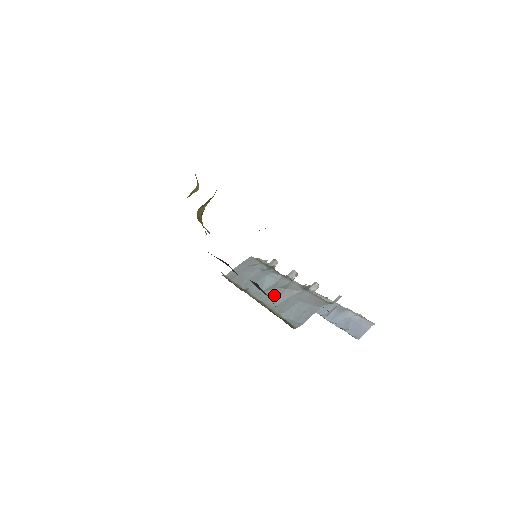
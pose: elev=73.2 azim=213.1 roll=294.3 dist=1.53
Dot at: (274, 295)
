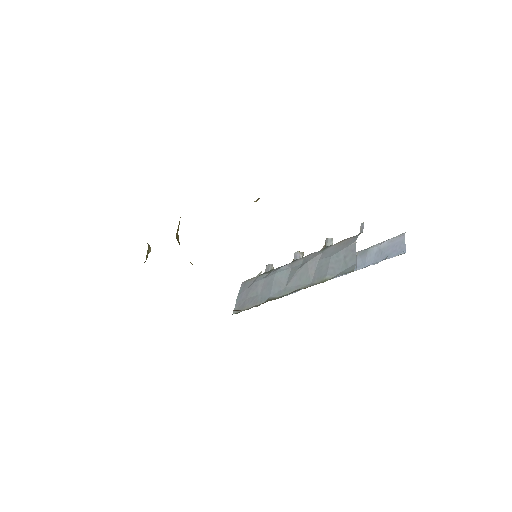
Dot at: (301, 276)
